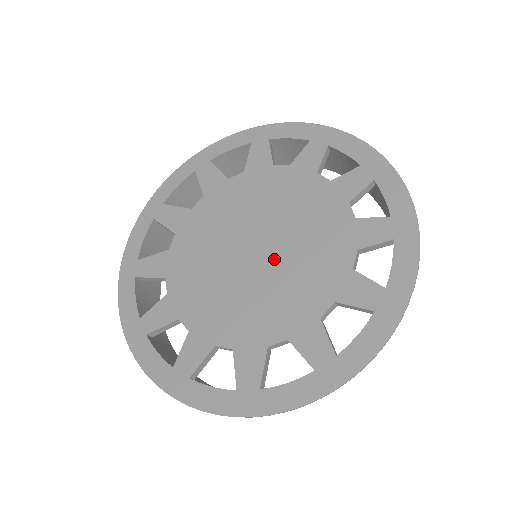
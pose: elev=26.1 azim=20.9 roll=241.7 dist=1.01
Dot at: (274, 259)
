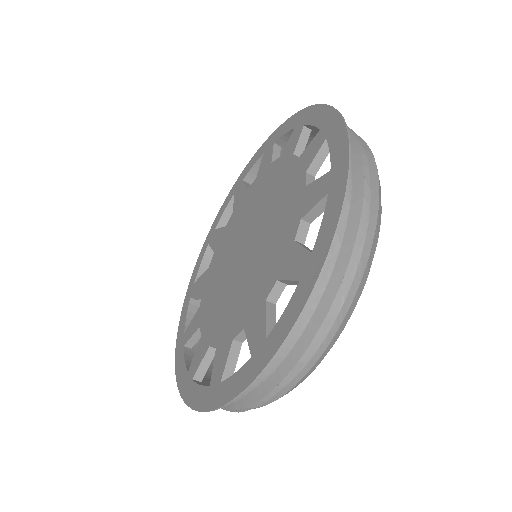
Dot at: (258, 239)
